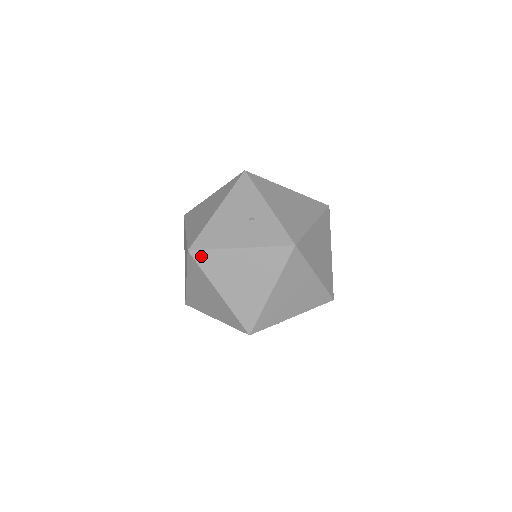
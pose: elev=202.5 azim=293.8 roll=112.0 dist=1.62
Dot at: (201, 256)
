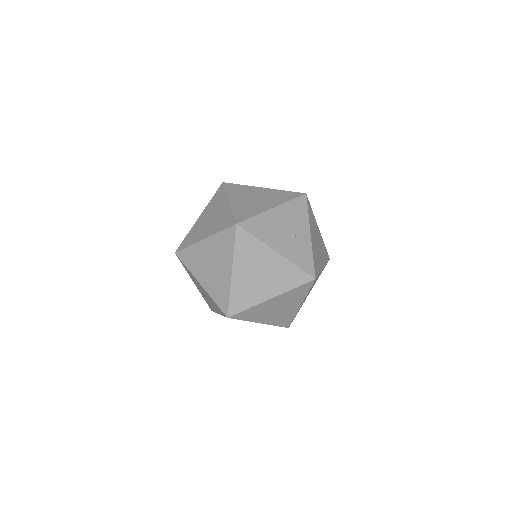
Dot at: (243, 235)
